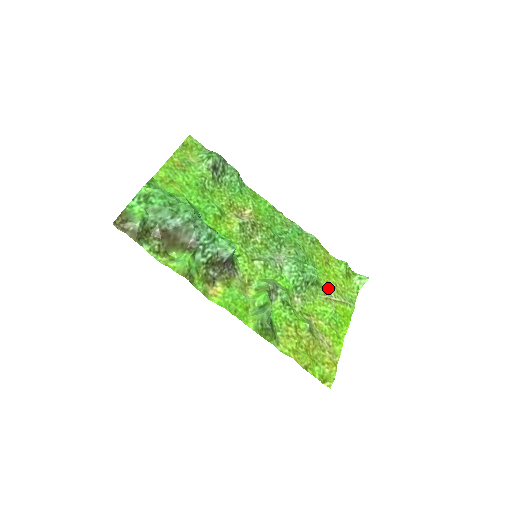
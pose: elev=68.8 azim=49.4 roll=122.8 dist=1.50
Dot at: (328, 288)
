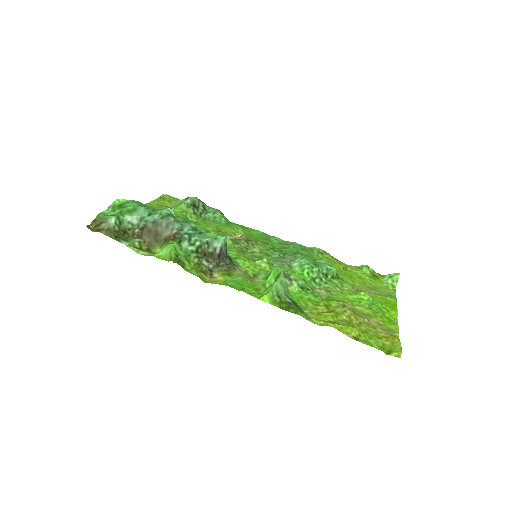
Dot at: (355, 284)
